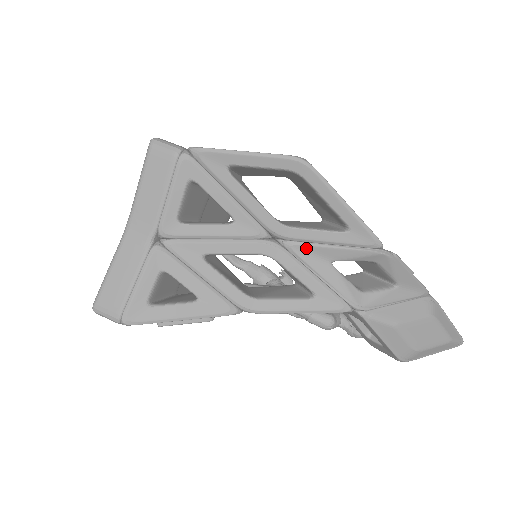
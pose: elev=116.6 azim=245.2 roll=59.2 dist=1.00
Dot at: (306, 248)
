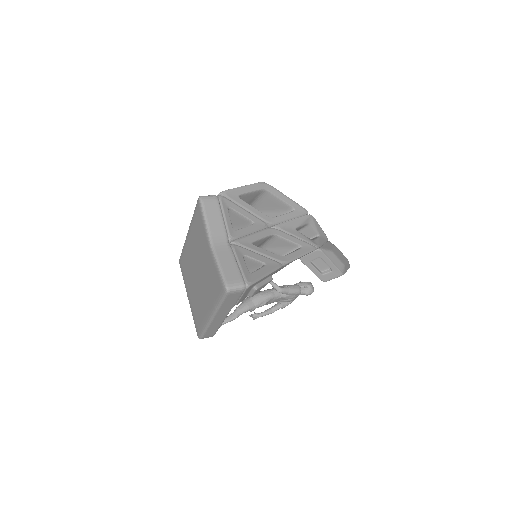
Dot at: (285, 225)
